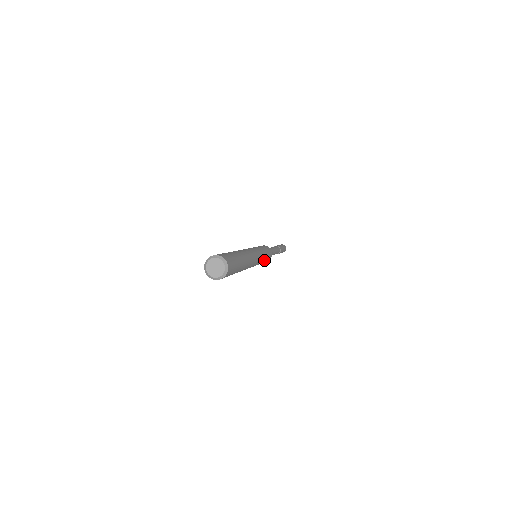
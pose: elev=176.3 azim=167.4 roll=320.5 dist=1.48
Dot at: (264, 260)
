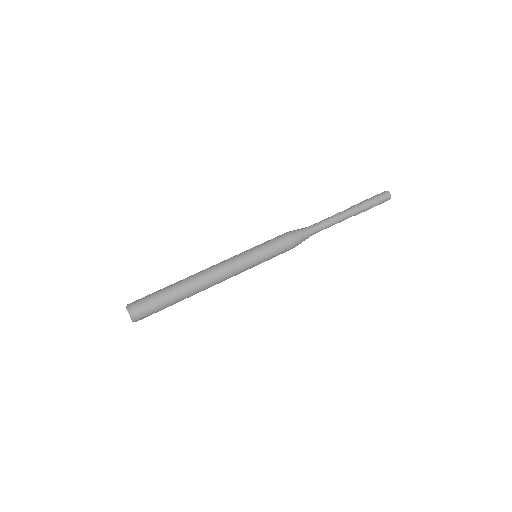
Dot at: (265, 260)
